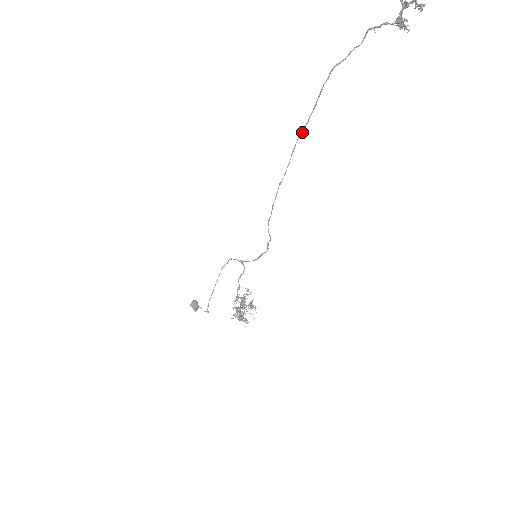
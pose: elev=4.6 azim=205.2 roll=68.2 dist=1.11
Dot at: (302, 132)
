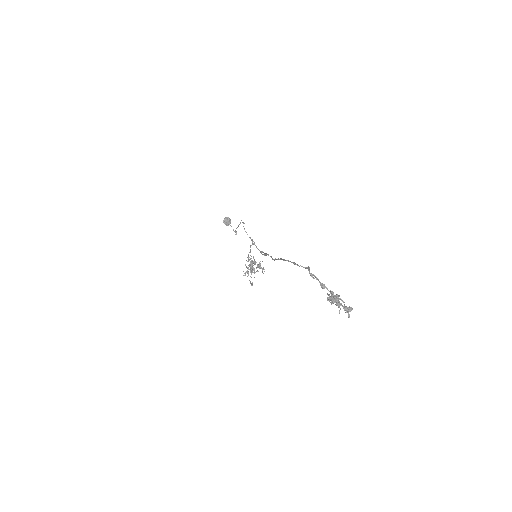
Dot at: occluded
